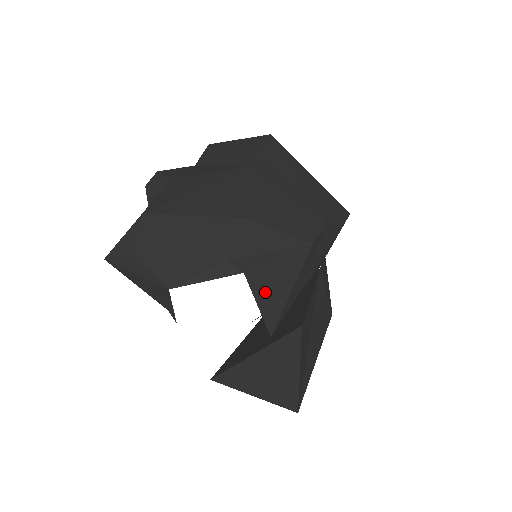
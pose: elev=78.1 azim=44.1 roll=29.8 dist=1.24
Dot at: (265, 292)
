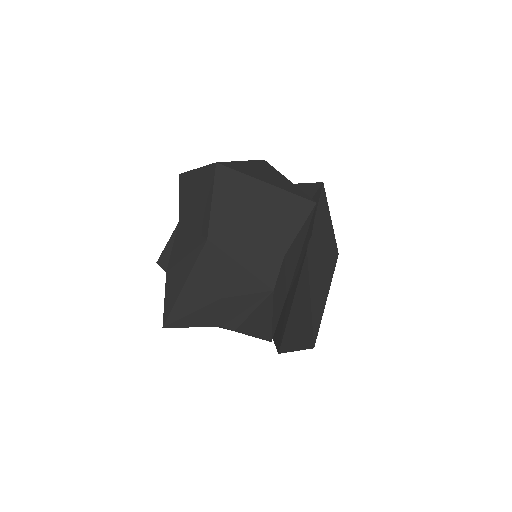
Dot at: (254, 330)
